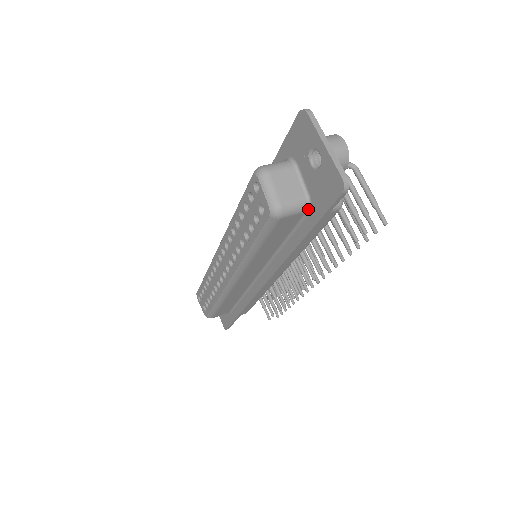
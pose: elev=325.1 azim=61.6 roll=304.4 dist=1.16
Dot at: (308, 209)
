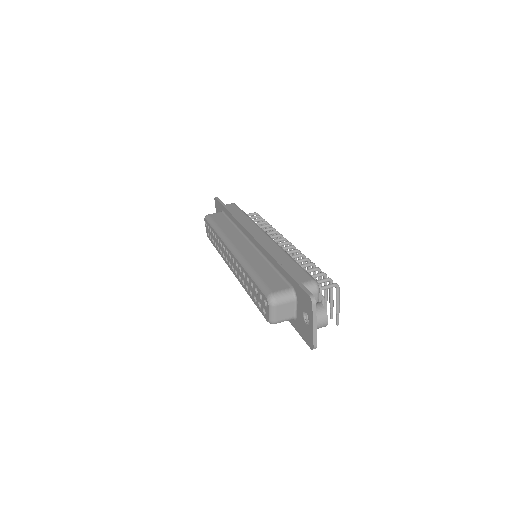
Dot at: (293, 319)
